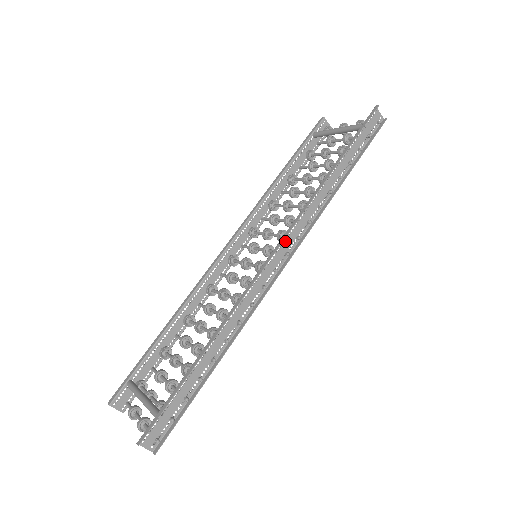
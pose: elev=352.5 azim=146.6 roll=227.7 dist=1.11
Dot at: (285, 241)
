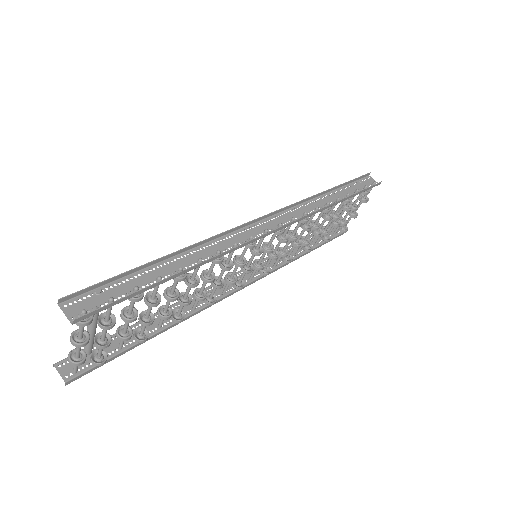
Dot at: (278, 218)
